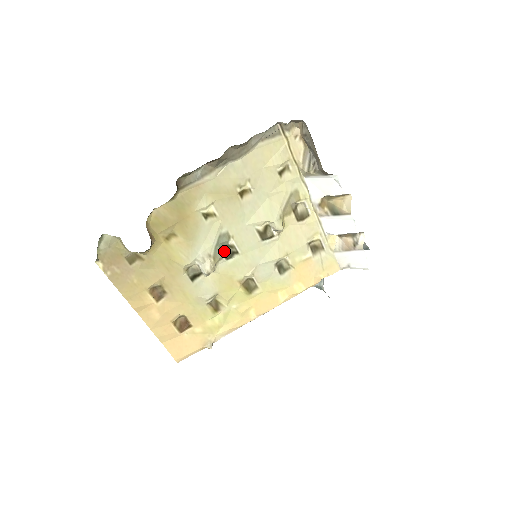
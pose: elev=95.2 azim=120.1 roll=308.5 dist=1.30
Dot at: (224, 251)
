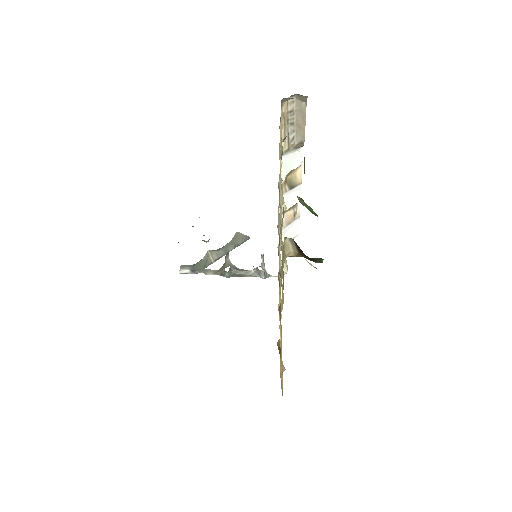
Dot at: occluded
